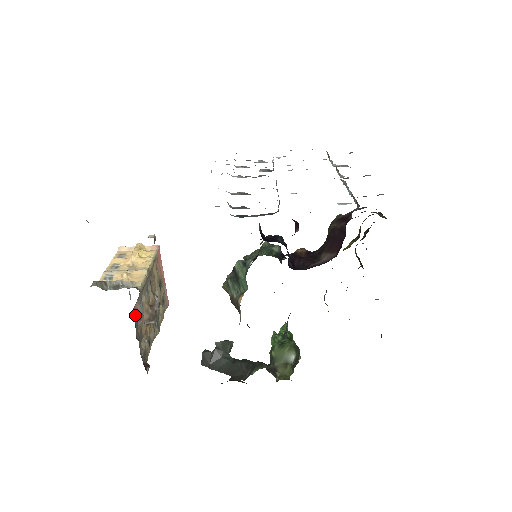
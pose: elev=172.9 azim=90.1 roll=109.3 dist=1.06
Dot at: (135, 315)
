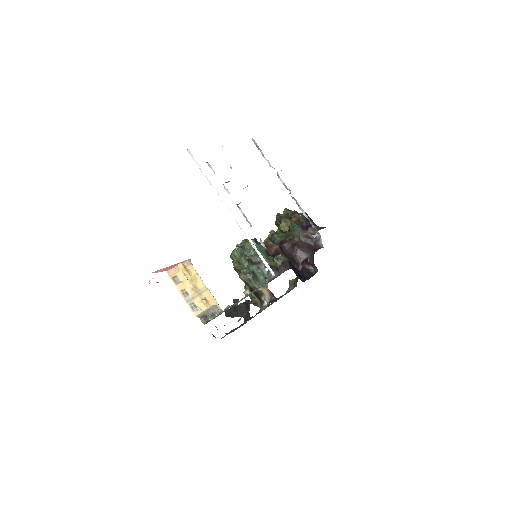
Dot at: occluded
